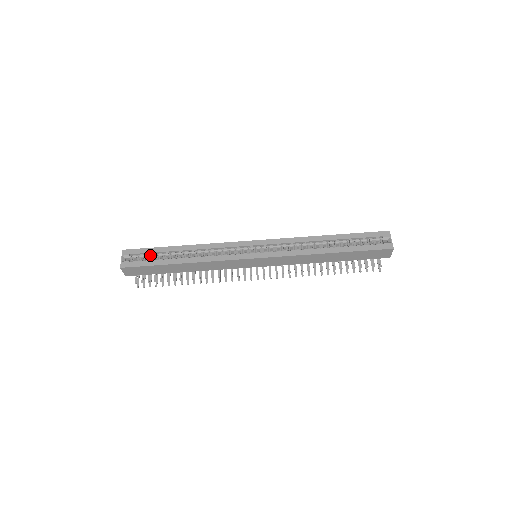
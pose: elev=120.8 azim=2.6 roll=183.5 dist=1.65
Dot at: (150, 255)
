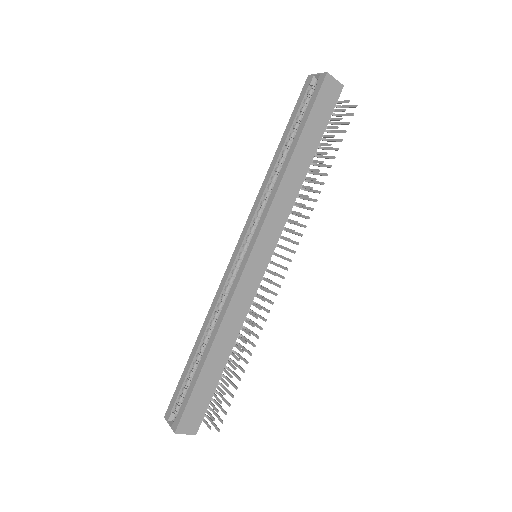
Dot at: (185, 387)
